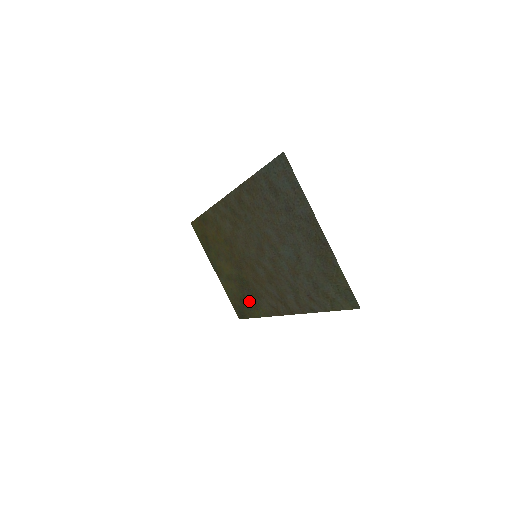
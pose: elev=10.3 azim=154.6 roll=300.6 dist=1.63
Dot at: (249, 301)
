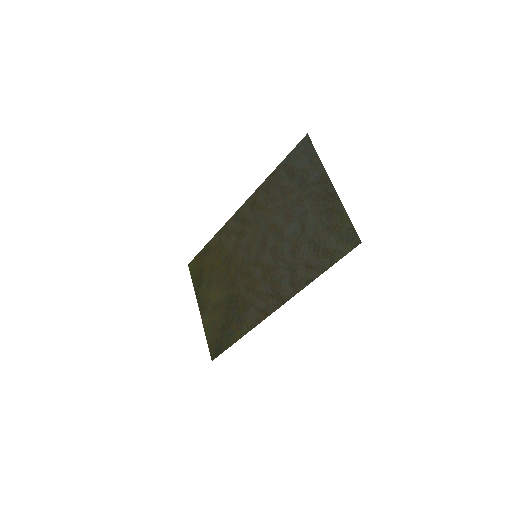
Dot at: (233, 323)
